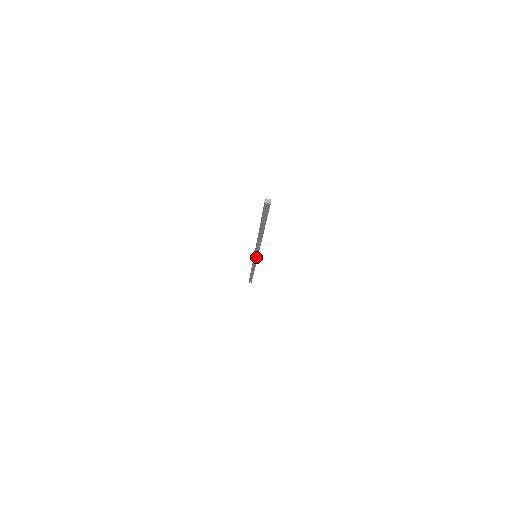
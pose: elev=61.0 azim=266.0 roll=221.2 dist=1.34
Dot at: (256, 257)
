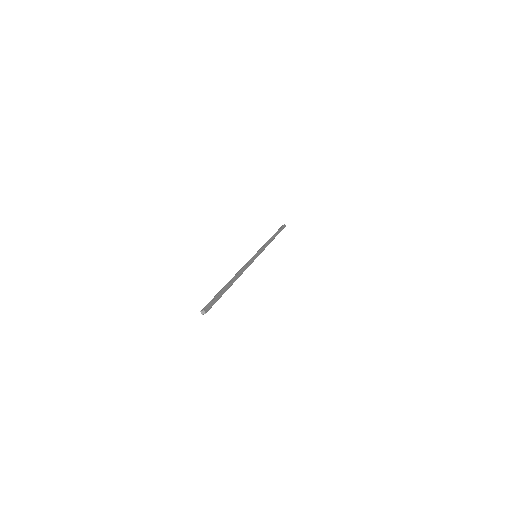
Dot at: (256, 257)
